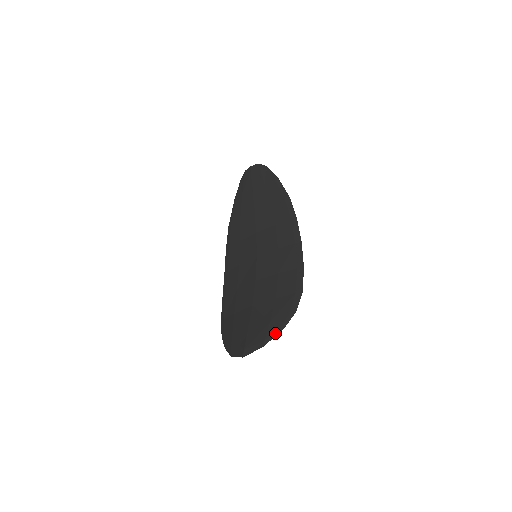
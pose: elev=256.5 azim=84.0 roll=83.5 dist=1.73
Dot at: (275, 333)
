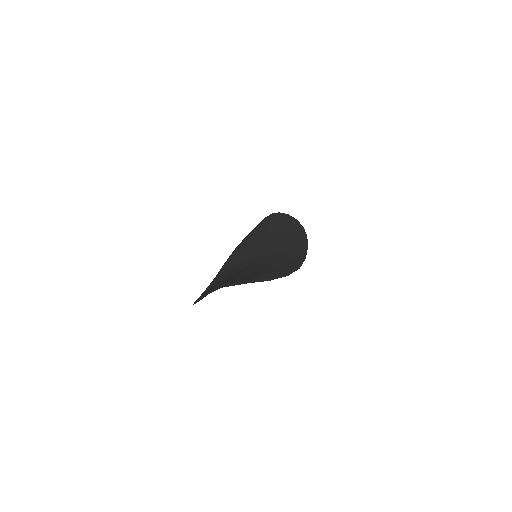
Dot at: (260, 280)
